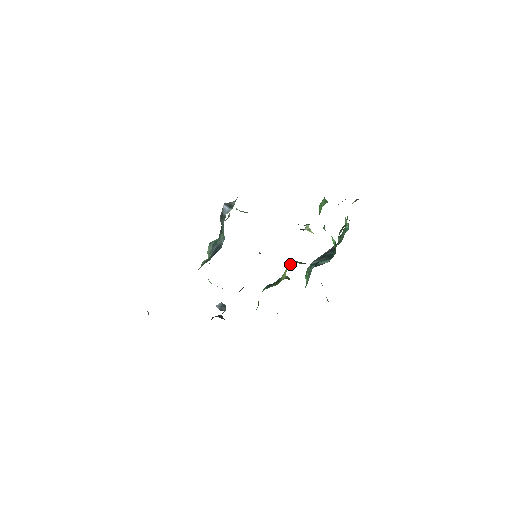
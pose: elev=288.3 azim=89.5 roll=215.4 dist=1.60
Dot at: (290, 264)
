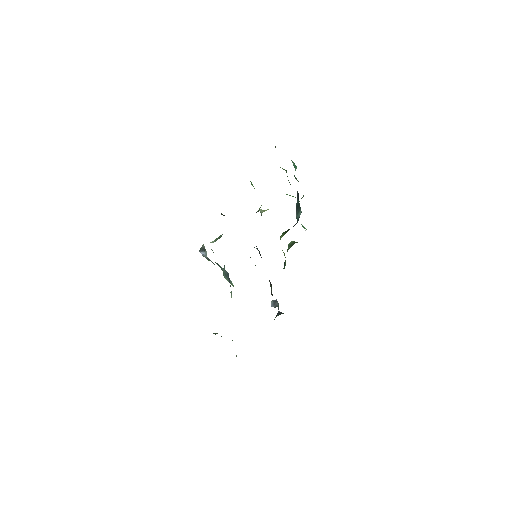
Dot at: occluded
